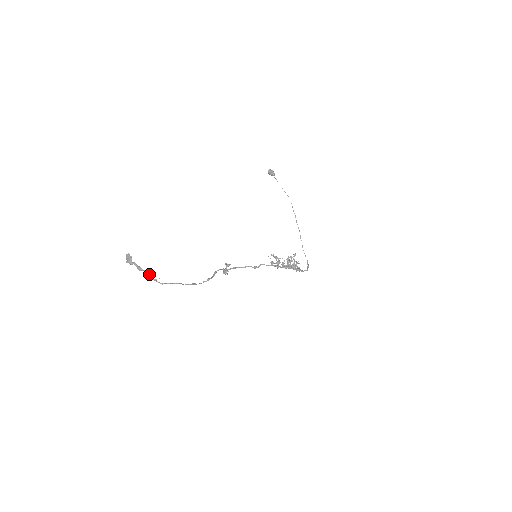
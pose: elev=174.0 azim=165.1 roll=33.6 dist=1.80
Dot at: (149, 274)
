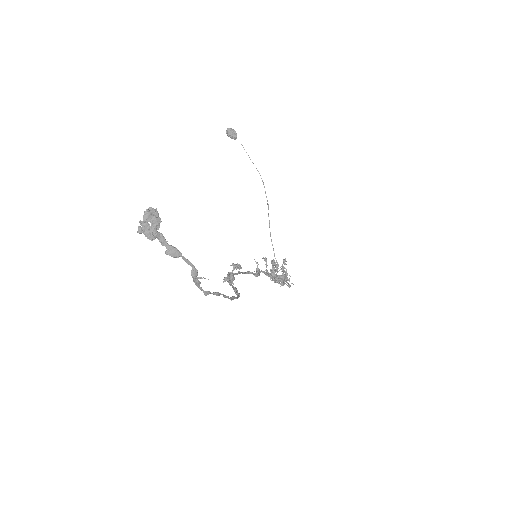
Dot at: (193, 267)
